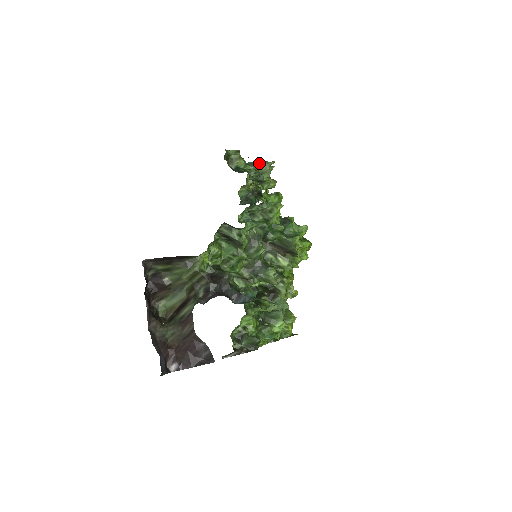
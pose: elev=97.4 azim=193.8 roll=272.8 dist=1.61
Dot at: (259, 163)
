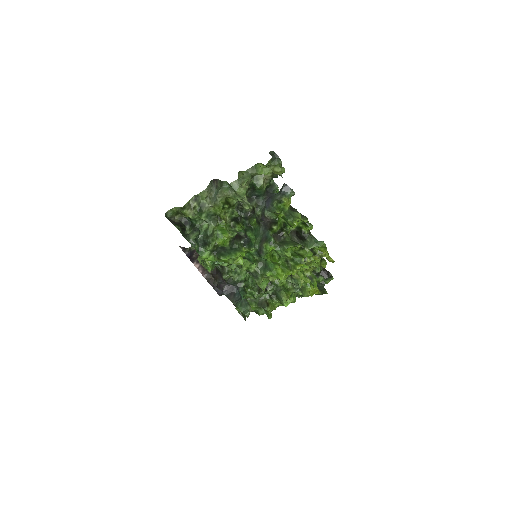
Dot at: (229, 185)
